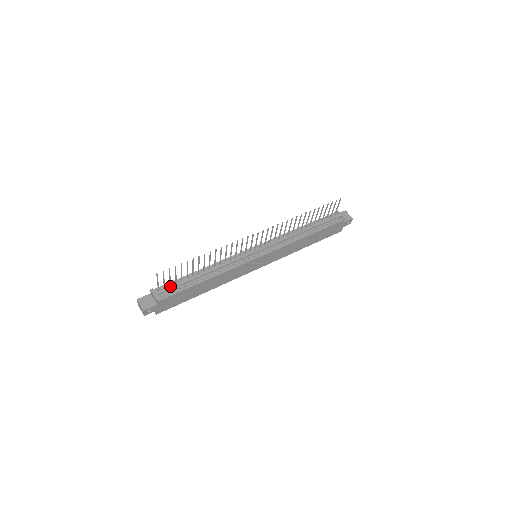
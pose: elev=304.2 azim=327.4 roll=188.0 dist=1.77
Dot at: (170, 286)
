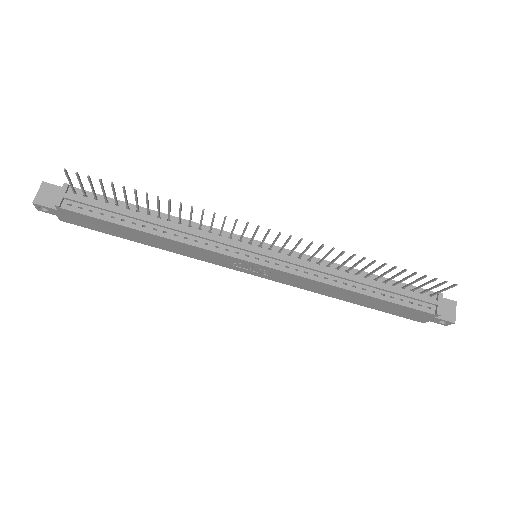
Dot at: (92, 200)
